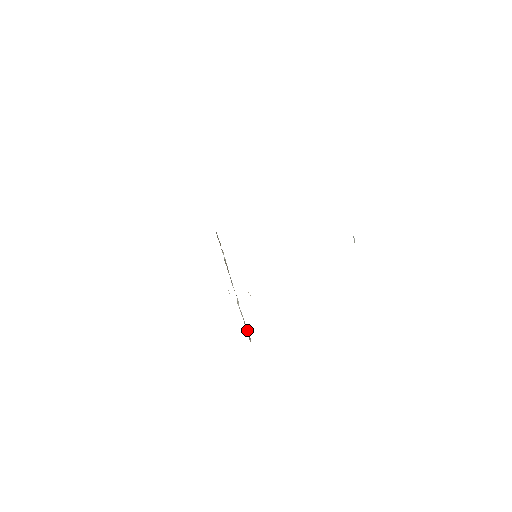
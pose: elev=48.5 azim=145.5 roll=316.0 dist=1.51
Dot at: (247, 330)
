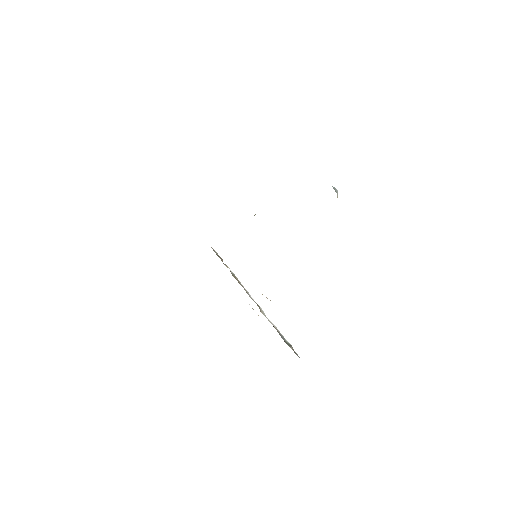
Dot at: (285, 339)
